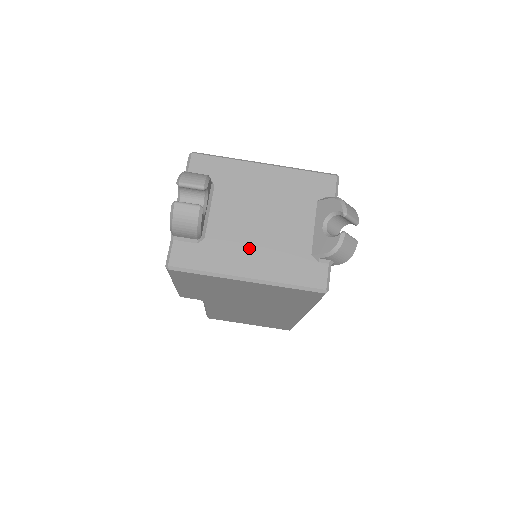
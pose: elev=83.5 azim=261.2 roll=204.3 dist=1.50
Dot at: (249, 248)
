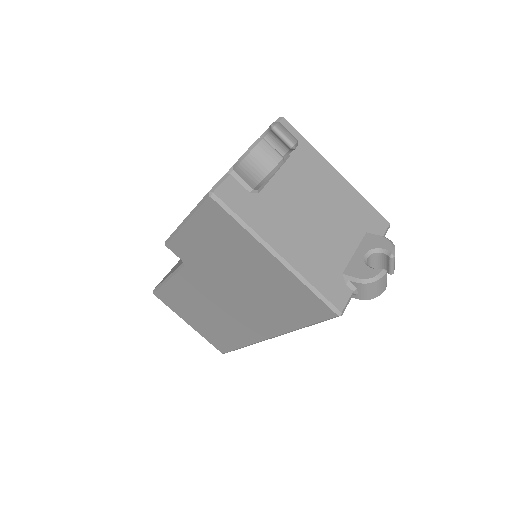
Dot at: (293, 230)
